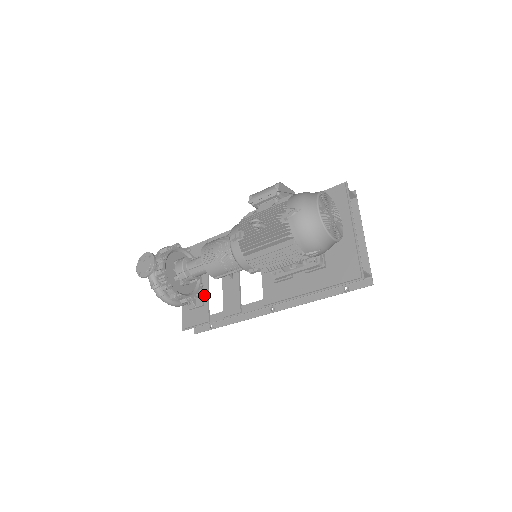
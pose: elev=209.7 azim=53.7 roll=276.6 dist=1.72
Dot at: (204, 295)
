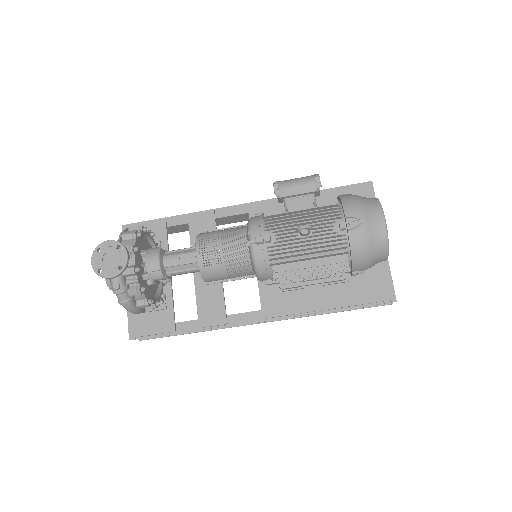
Dot at: (166, 295)
